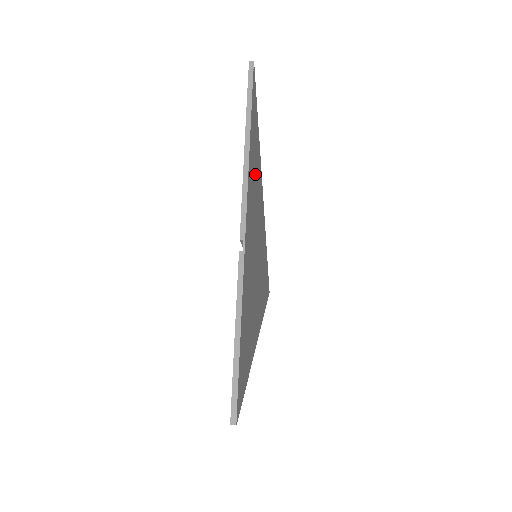
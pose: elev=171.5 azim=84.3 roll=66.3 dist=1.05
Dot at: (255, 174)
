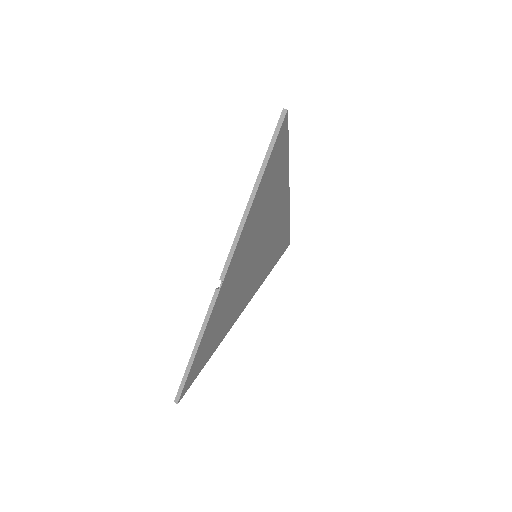
Dot at: (267, 201)
